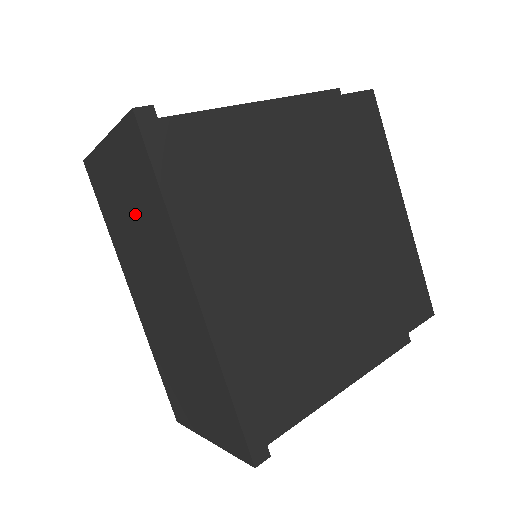
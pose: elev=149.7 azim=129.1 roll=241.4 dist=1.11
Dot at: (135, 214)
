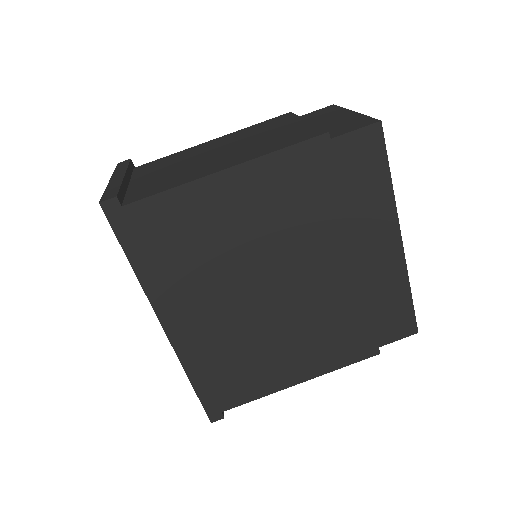
Dot at: occluded
